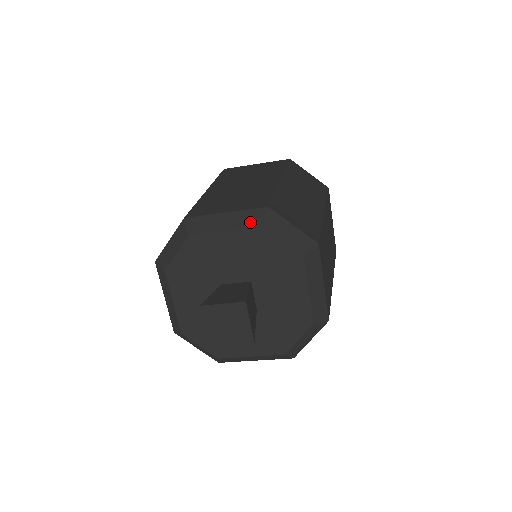
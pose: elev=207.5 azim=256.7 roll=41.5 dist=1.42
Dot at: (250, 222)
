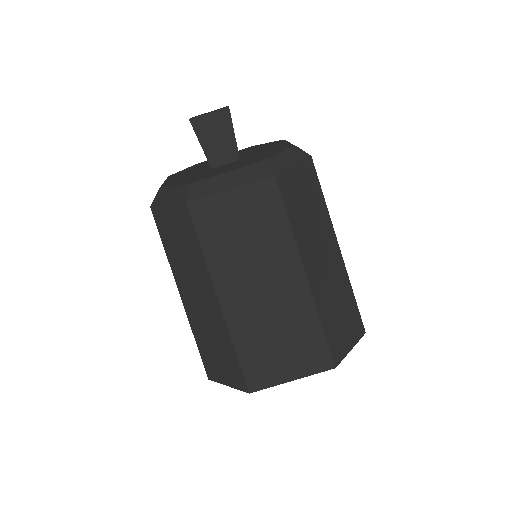
Dot at: occluded
